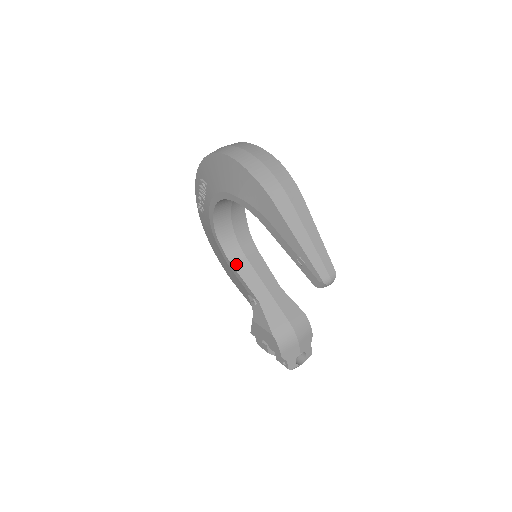
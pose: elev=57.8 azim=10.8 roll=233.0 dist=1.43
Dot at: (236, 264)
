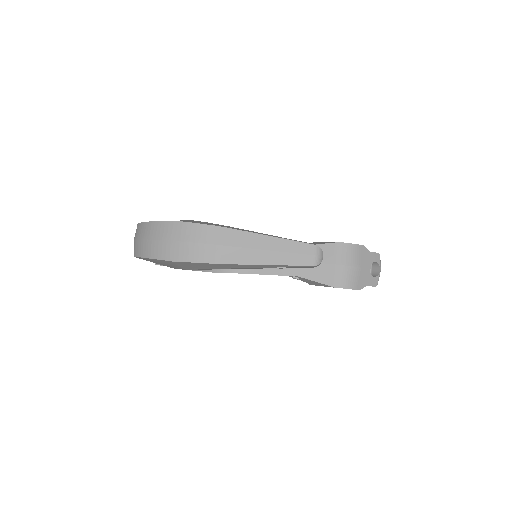
Dot at: (252, 270)
